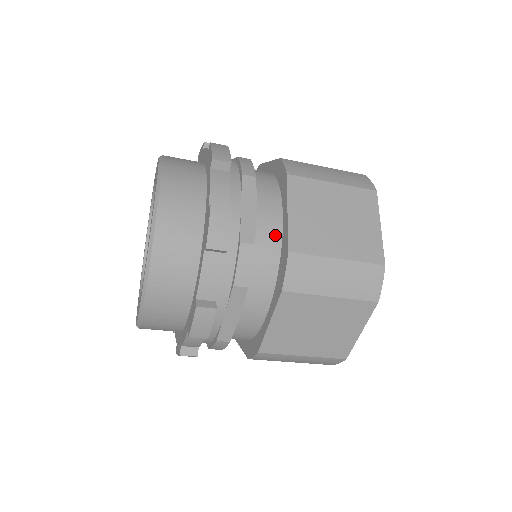
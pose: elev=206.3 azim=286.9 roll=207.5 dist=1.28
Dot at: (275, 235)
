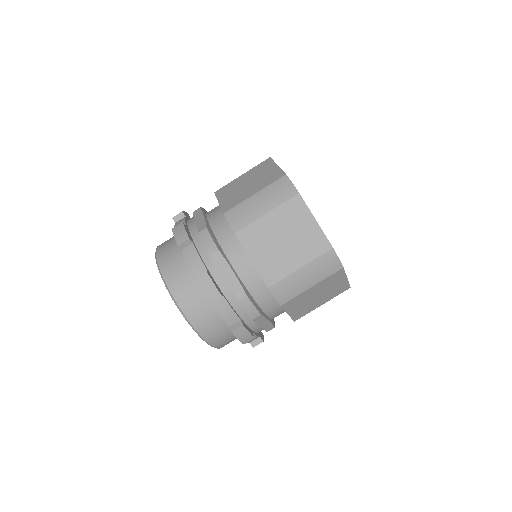
Dot at: (221, 218)
